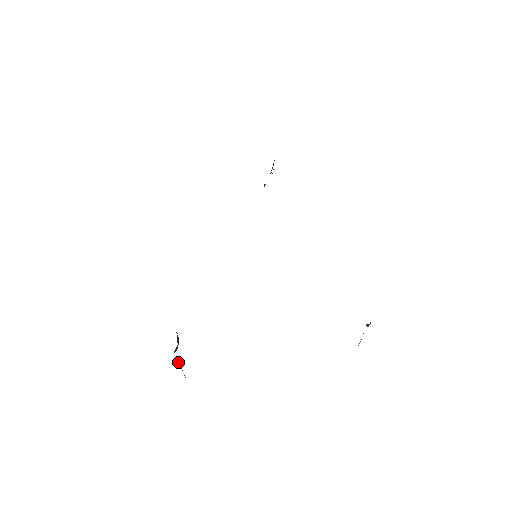
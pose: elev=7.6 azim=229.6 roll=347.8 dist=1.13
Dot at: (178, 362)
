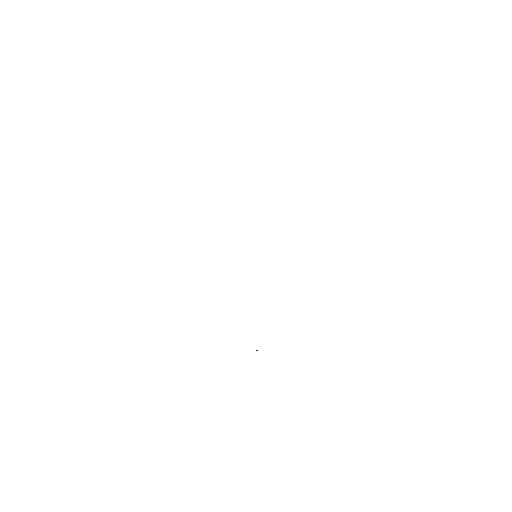
Dot at: occluded
